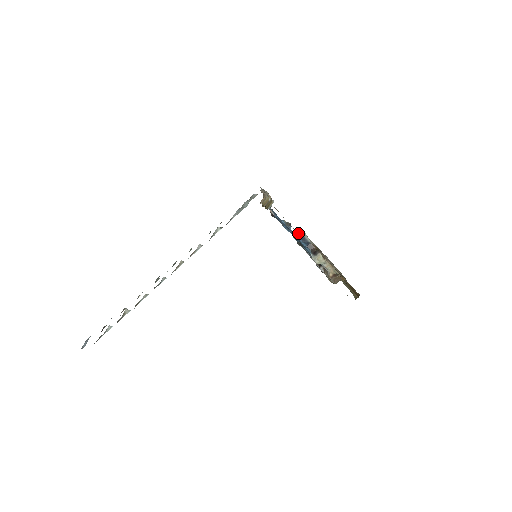
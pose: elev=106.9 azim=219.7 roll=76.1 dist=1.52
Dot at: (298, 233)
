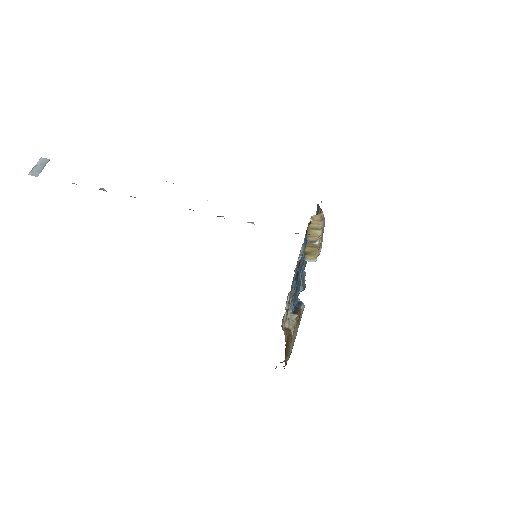
Dot at: occluded
